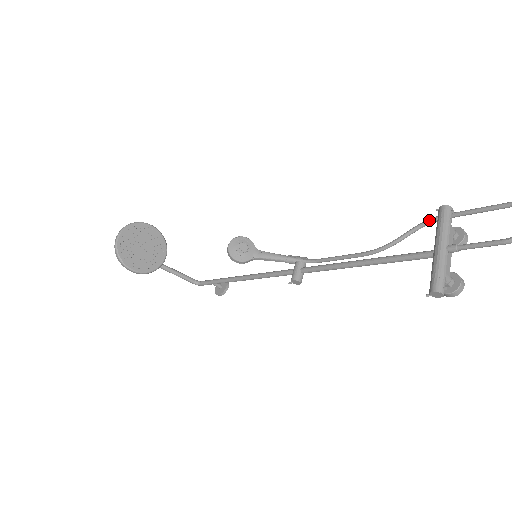
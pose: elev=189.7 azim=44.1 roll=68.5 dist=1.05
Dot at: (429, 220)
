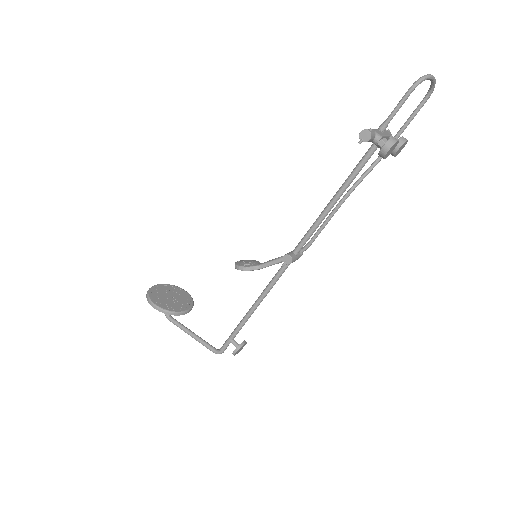
Dot at: occluded
